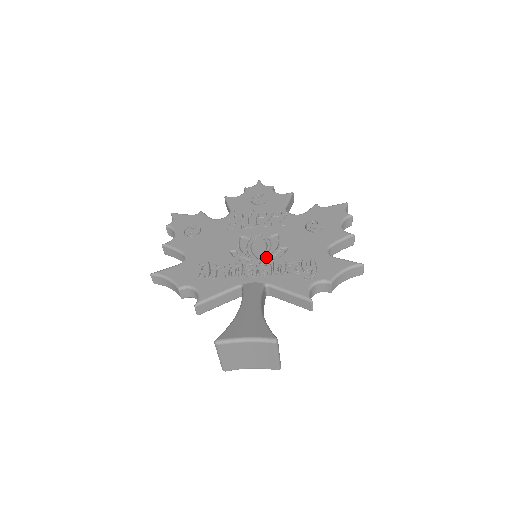
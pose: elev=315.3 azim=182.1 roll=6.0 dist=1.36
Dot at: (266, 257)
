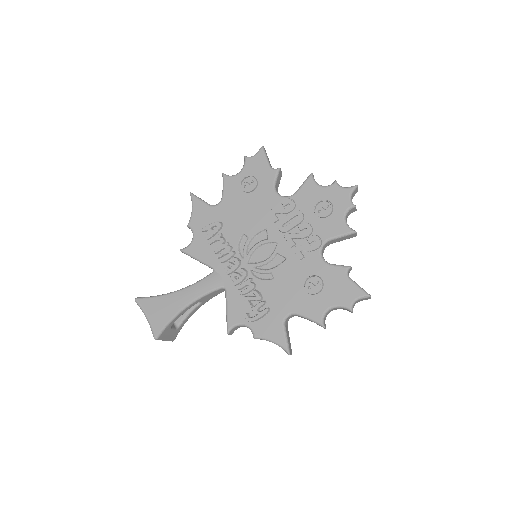
Dot at: (253, 268)
